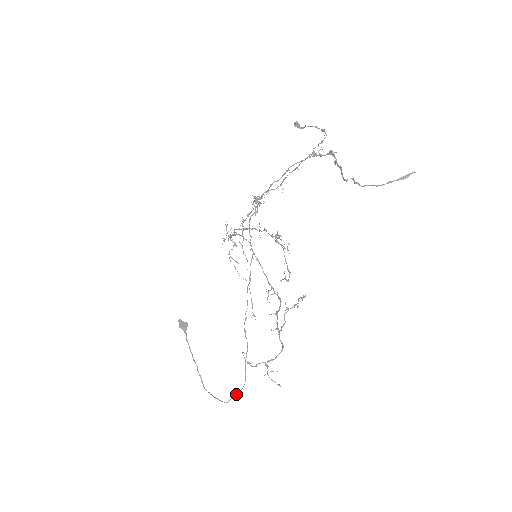
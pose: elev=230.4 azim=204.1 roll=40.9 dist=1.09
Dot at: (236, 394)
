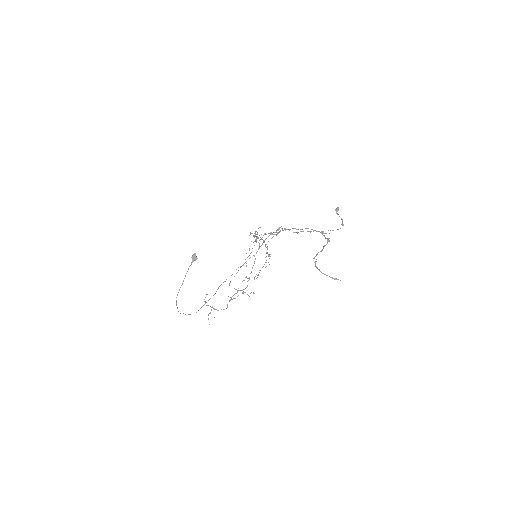
Dot at: (188, 314)
